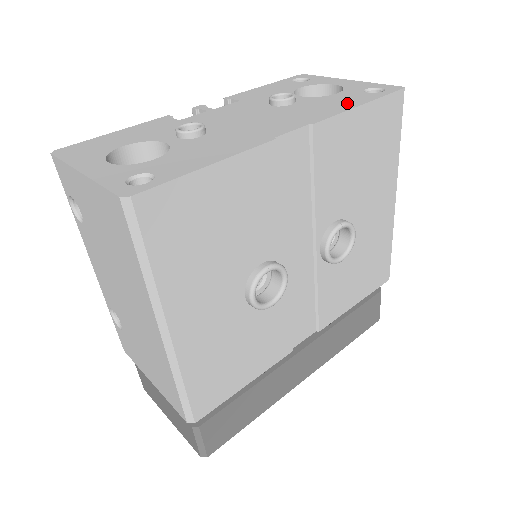
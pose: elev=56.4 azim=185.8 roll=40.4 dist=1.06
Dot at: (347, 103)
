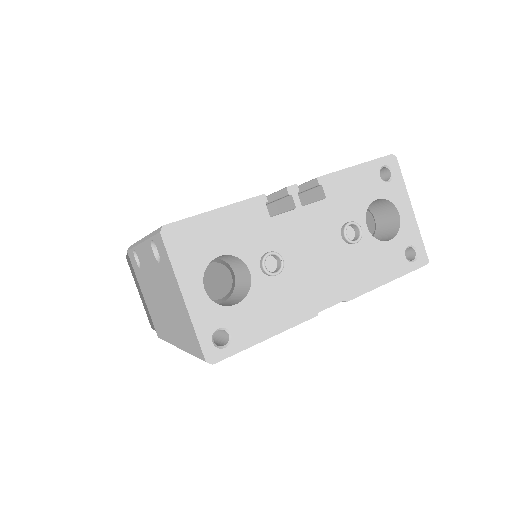
Dot at: (384, 272)
